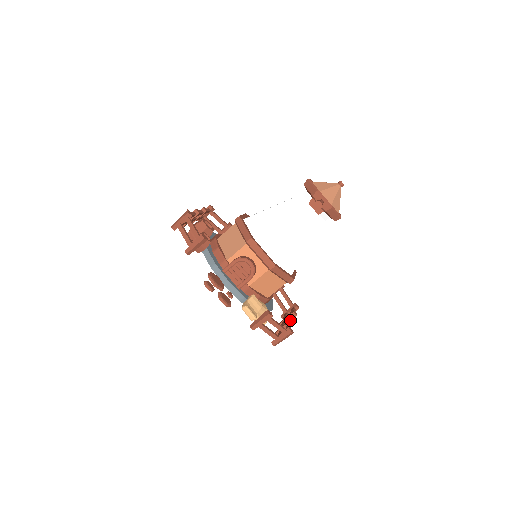
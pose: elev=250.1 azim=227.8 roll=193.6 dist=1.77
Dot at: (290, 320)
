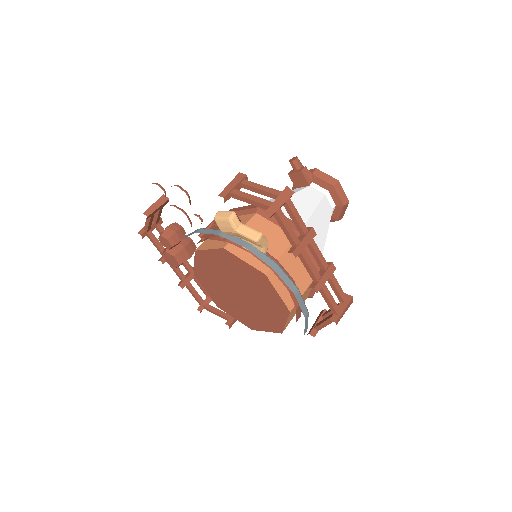
Dot at: occluded
